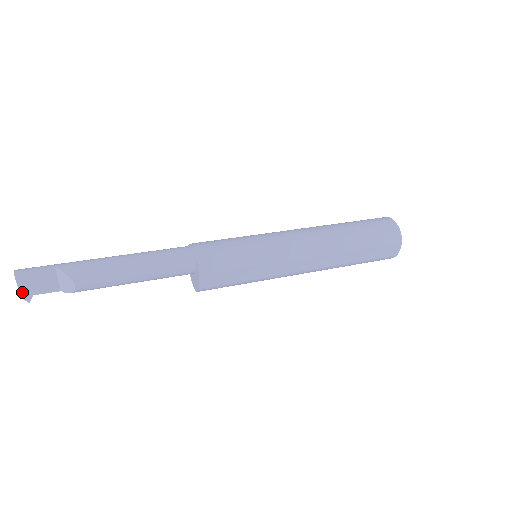
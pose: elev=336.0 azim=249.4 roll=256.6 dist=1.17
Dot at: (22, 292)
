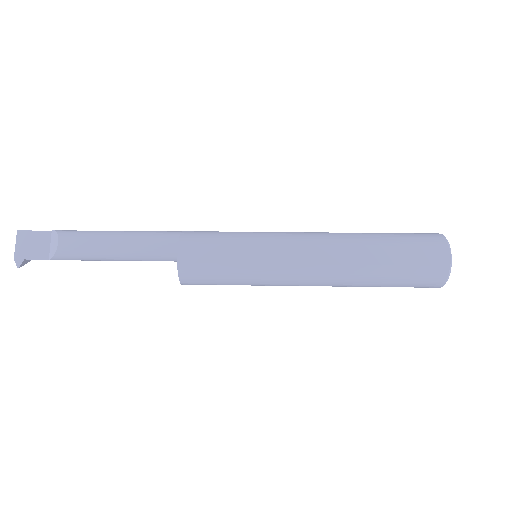
Dot at: (17, 254)
